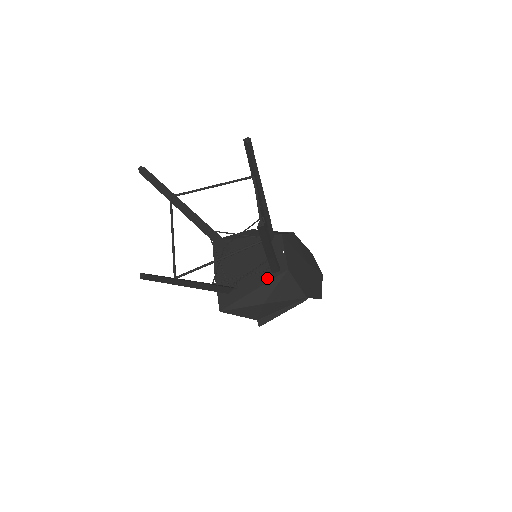
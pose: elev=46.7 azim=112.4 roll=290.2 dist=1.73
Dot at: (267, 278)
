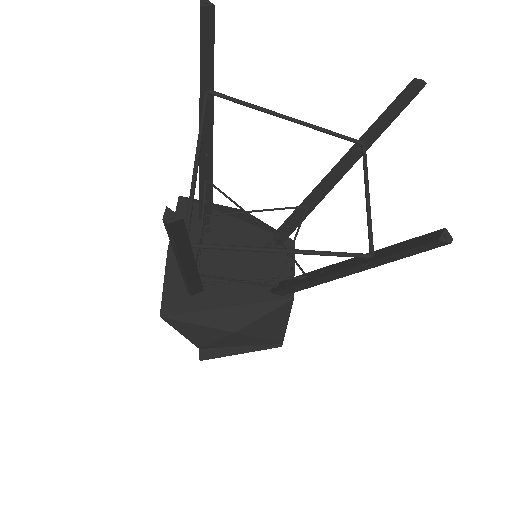
Dot at: (258, 296)
